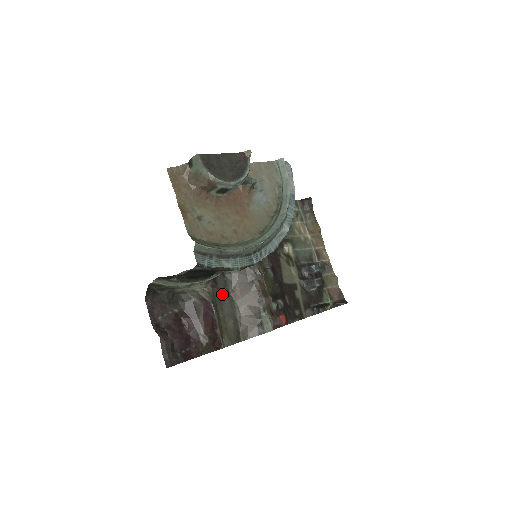
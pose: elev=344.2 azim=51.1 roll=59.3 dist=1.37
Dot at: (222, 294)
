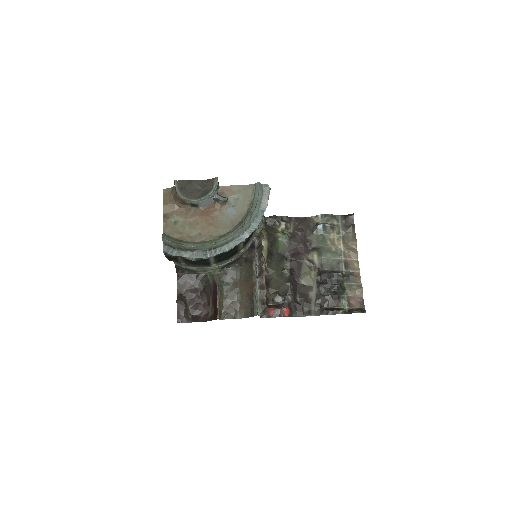
Dot at: (230, 281)
